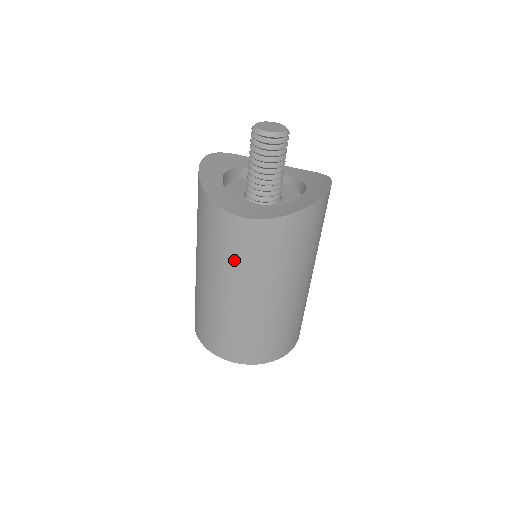
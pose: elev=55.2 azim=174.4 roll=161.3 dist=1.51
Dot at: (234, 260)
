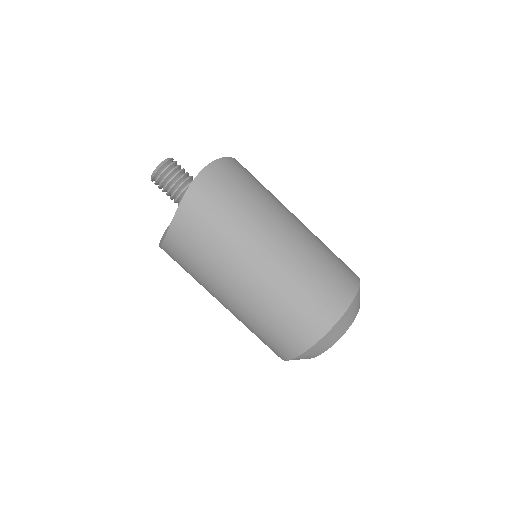
Dot at: (194, 275)
